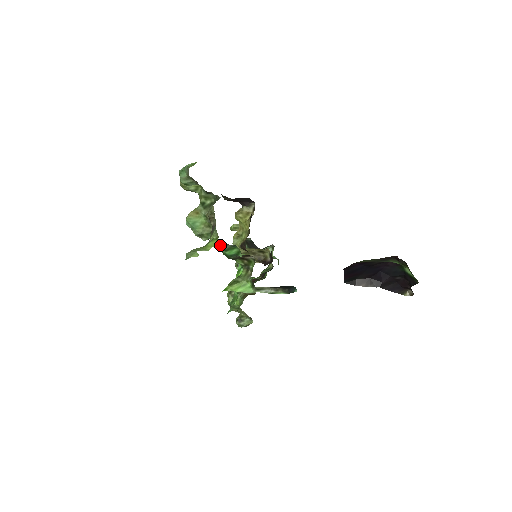
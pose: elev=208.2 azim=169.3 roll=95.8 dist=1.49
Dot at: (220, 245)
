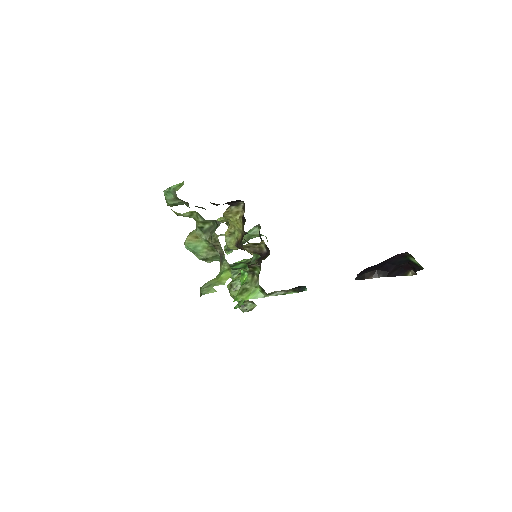
Dot at: occluded
